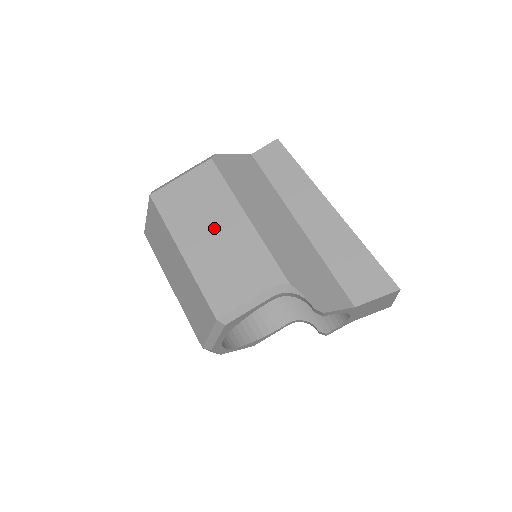
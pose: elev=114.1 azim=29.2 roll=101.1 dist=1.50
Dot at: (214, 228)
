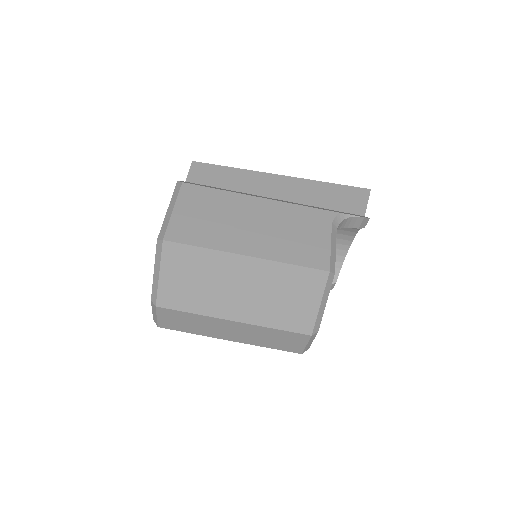
Dot at: (248, 221)
